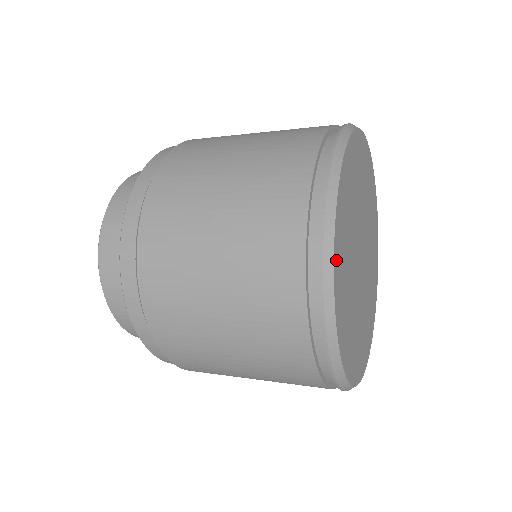
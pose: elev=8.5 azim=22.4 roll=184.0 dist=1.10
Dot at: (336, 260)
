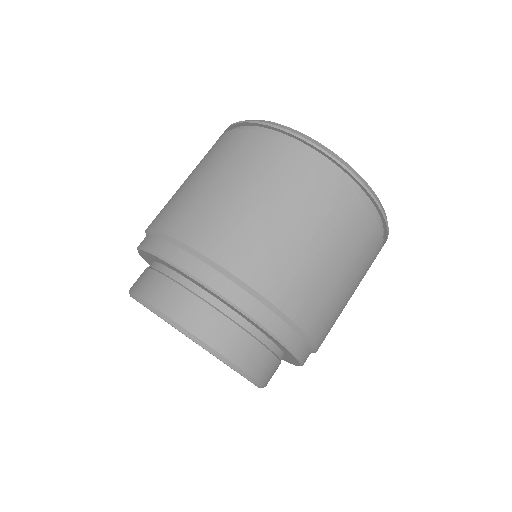
Dot at: occluded
